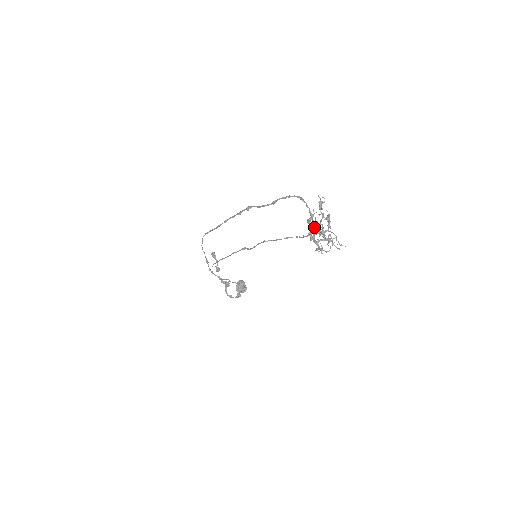
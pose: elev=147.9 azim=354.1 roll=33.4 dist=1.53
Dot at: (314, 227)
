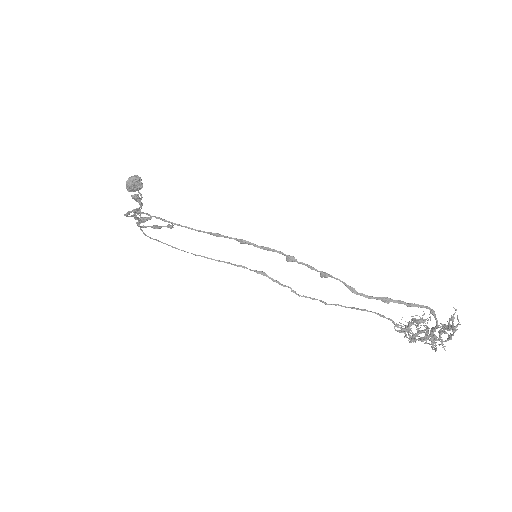
Dot at: (427, 337)
